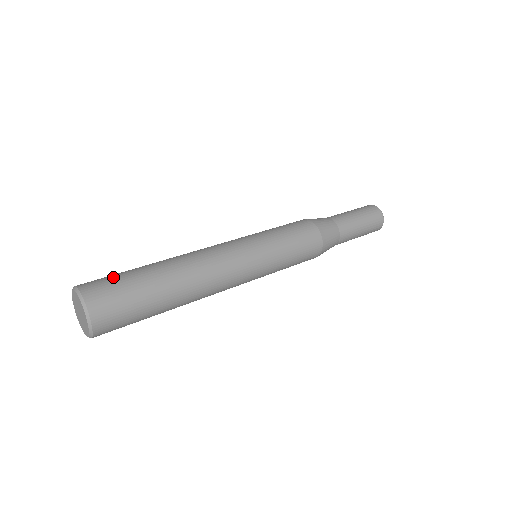
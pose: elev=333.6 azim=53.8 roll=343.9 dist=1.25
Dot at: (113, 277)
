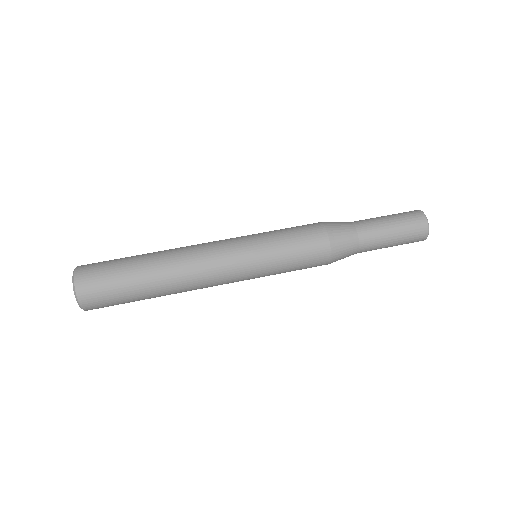
Dot at: (106, 280)
